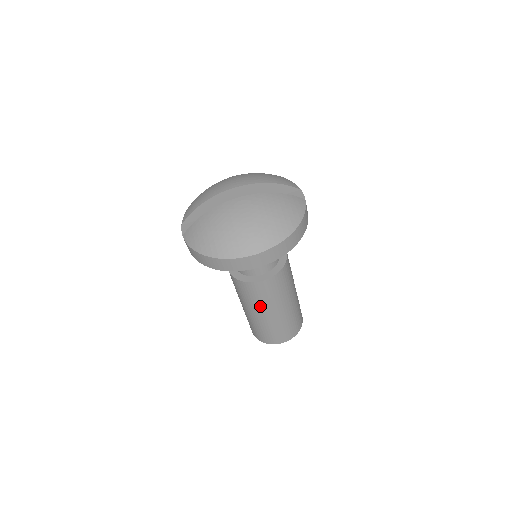
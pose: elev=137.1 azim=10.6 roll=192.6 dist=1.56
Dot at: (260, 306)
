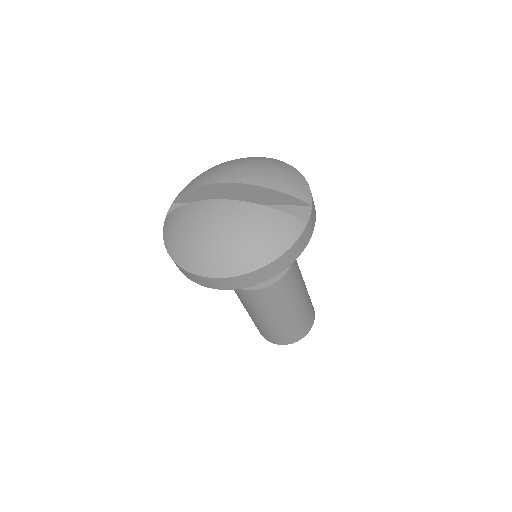
Dot at: (249, 308)
